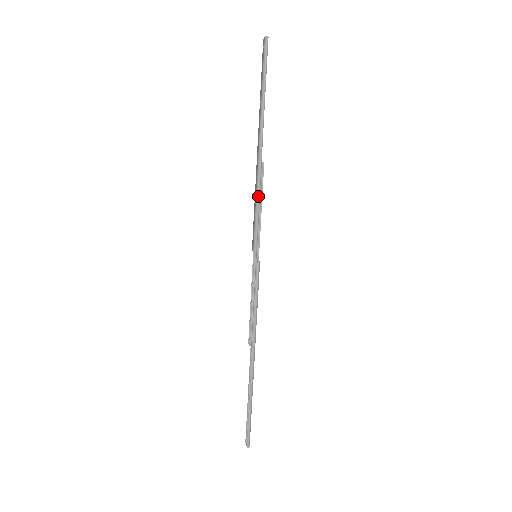
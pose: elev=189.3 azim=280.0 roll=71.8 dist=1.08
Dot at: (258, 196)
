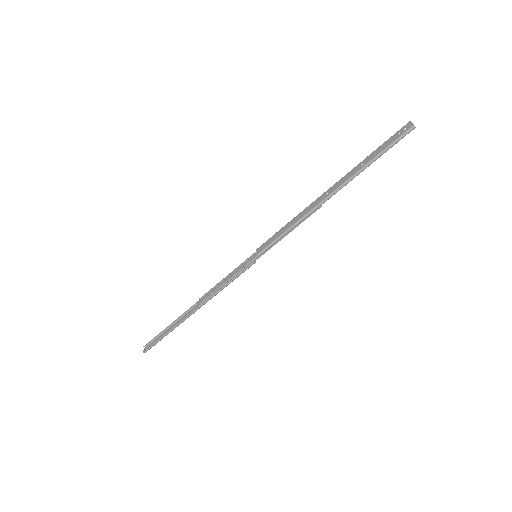
Dot at: (296, 225)
